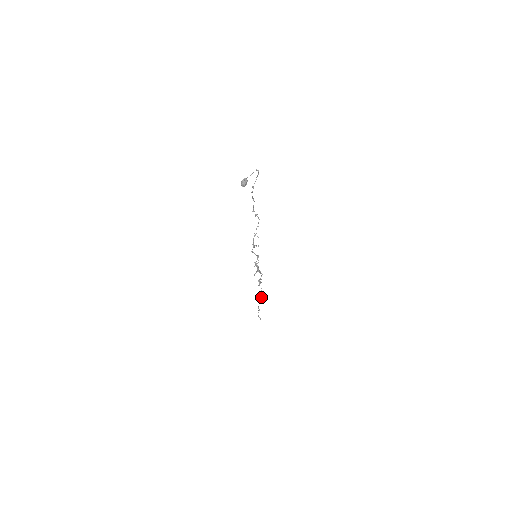
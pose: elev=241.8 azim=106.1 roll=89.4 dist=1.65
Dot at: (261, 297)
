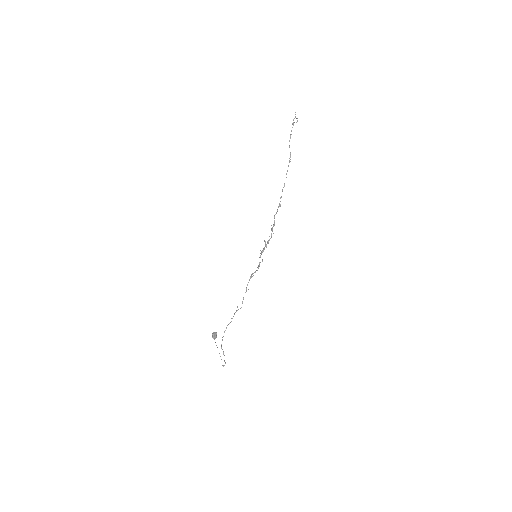
Dot at: (283, 187)
